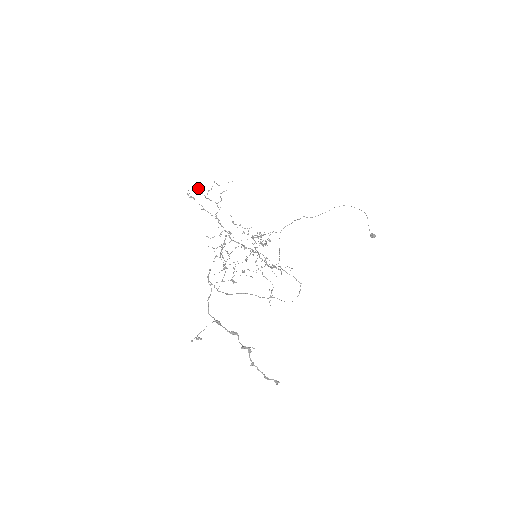
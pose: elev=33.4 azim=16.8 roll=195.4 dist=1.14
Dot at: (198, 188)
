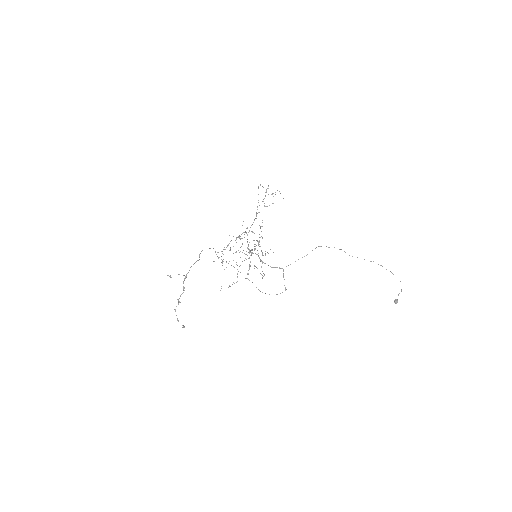
Dot at: (268, 186)
